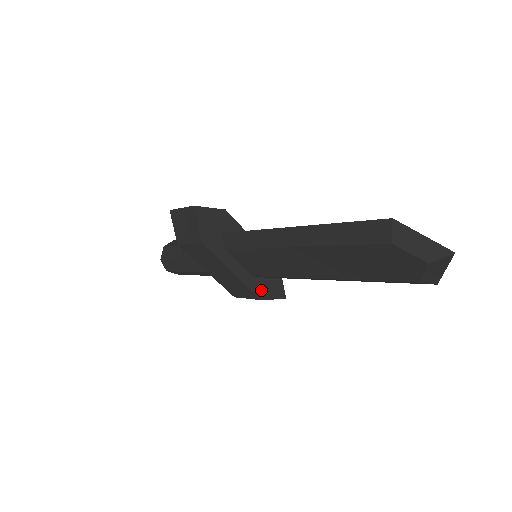
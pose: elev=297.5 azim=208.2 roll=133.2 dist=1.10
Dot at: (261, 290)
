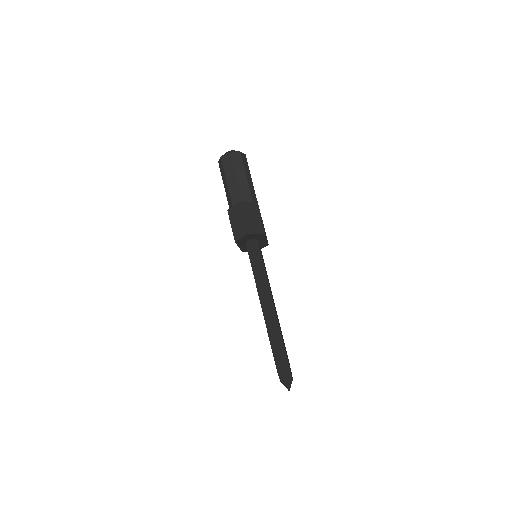
Dot at: occluded
